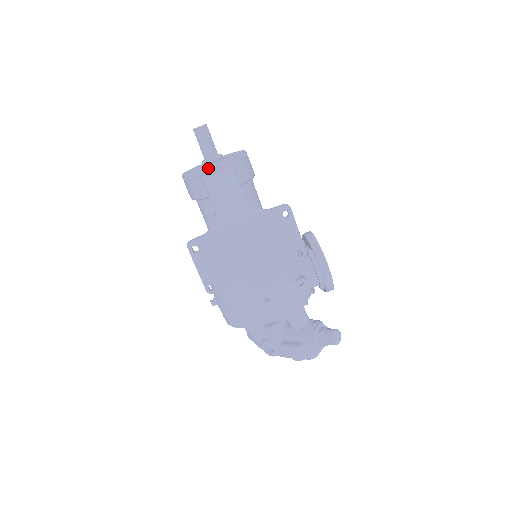
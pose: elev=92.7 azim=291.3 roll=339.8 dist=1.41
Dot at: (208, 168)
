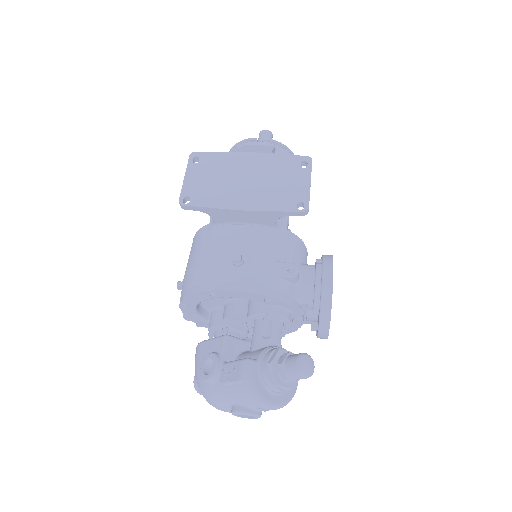
Dot at: (253, 138)
